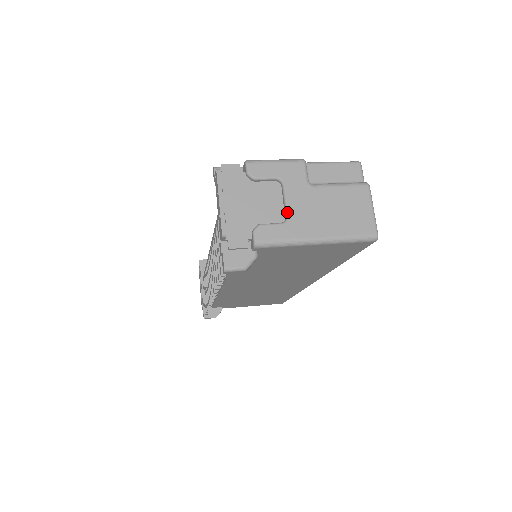
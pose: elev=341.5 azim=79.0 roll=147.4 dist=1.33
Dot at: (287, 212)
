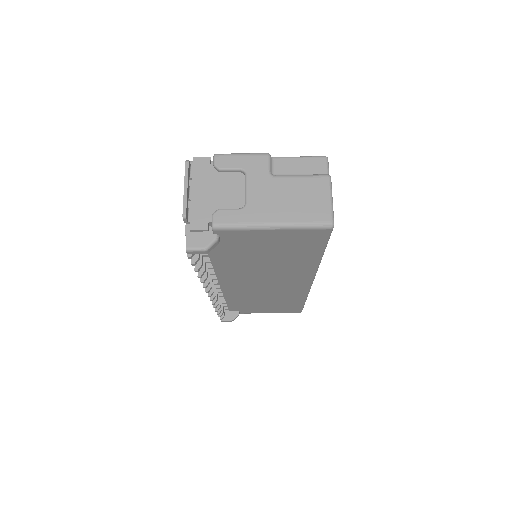
Dot at: (246, 199)
